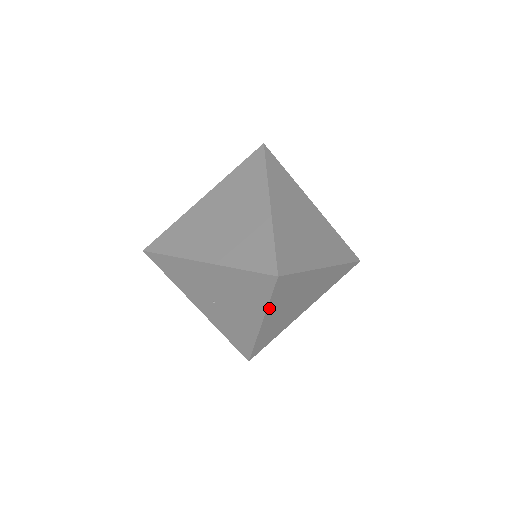
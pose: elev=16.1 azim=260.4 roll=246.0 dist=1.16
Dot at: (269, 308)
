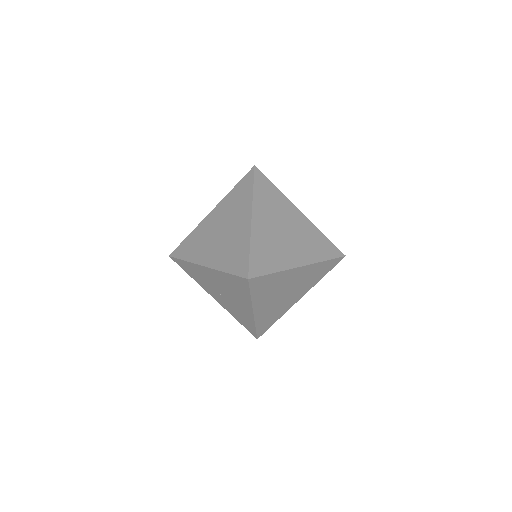
Dot at: (254, 300)
